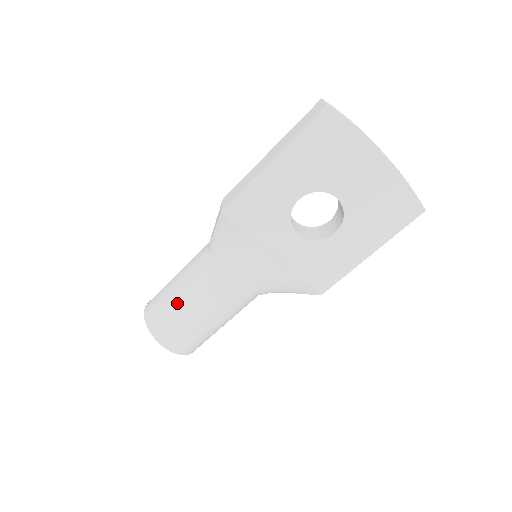
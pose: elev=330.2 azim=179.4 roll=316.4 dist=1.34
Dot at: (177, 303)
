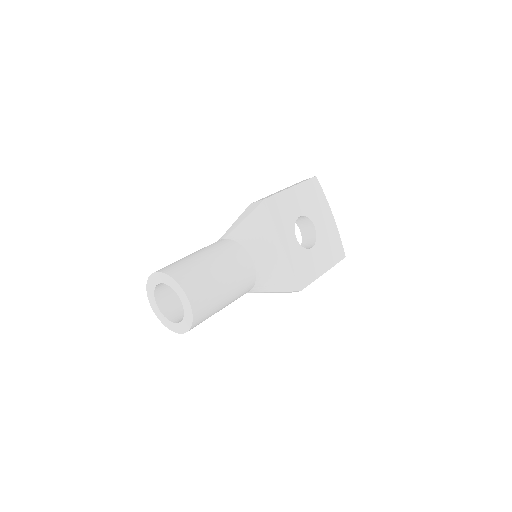
Dot at: (206, 262)
